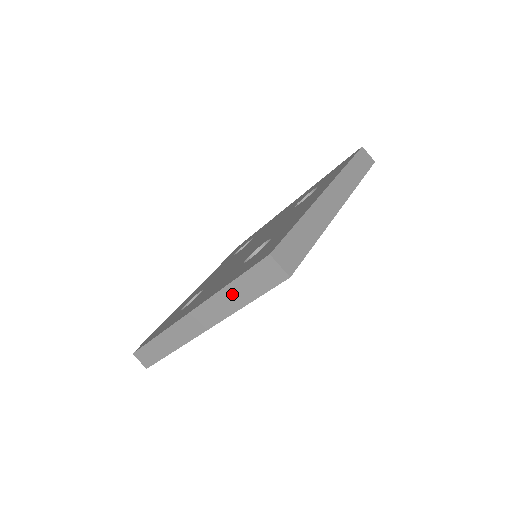
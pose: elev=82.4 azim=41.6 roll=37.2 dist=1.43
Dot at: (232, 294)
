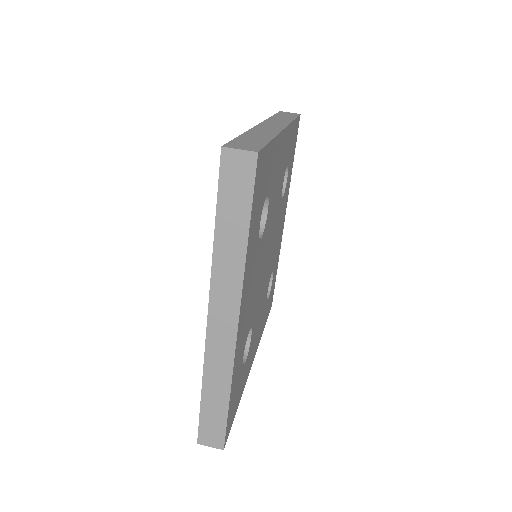
Dot at: (226, 239)
